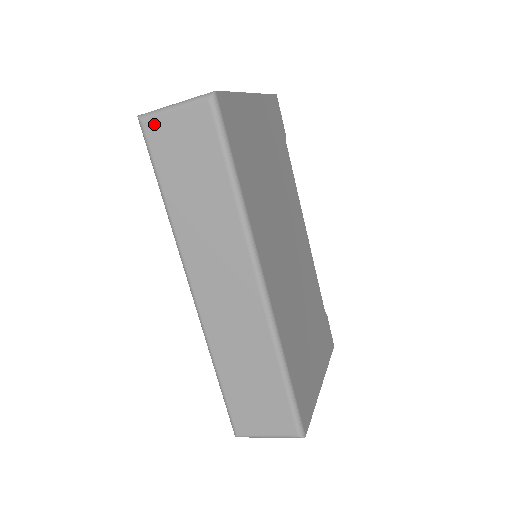
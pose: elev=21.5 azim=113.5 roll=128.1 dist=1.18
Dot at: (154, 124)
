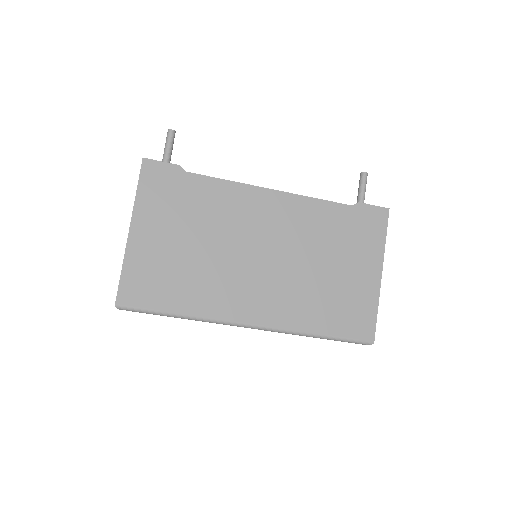
Dot at: occluded
